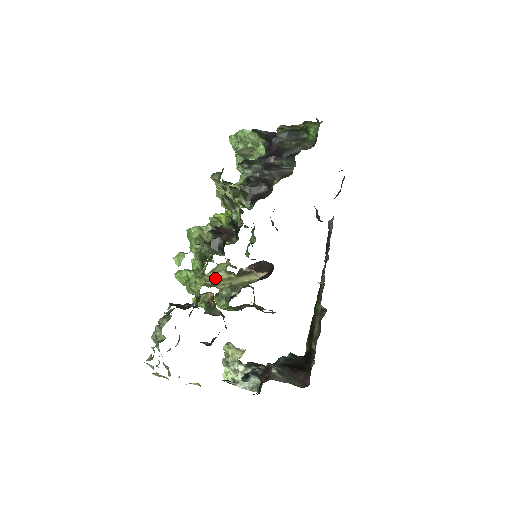
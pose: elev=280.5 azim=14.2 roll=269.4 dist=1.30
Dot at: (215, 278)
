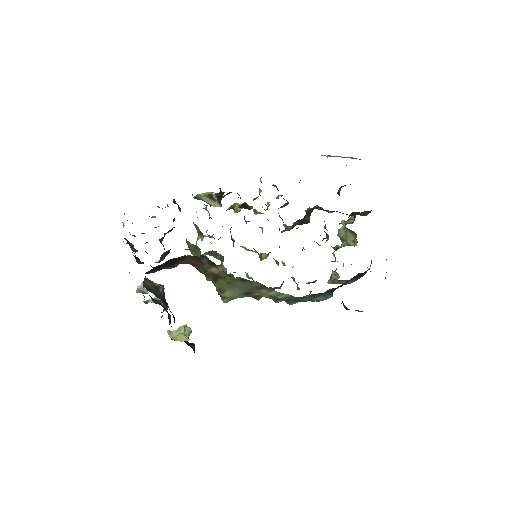
Dot at: occluded
